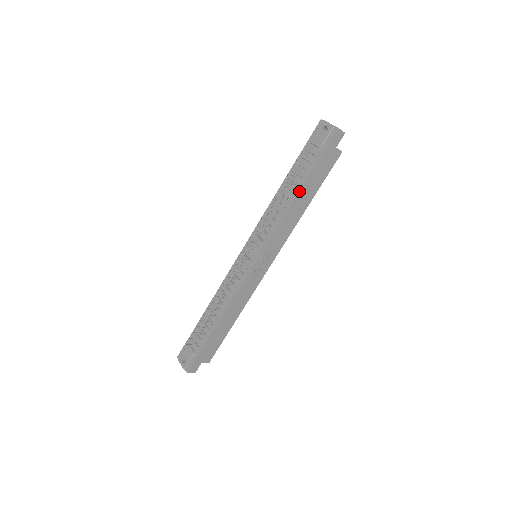
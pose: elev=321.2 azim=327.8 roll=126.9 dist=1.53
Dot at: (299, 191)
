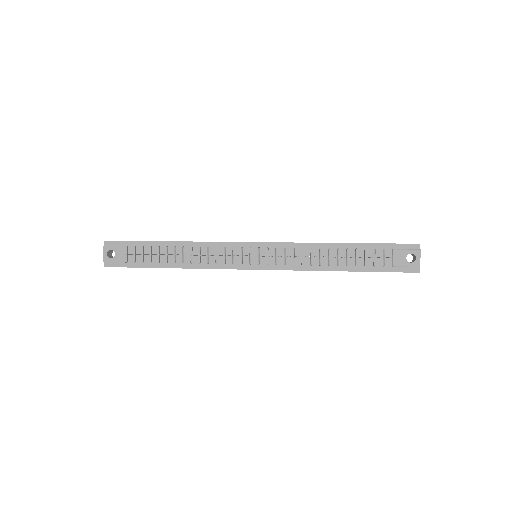
Dot at: occluded
